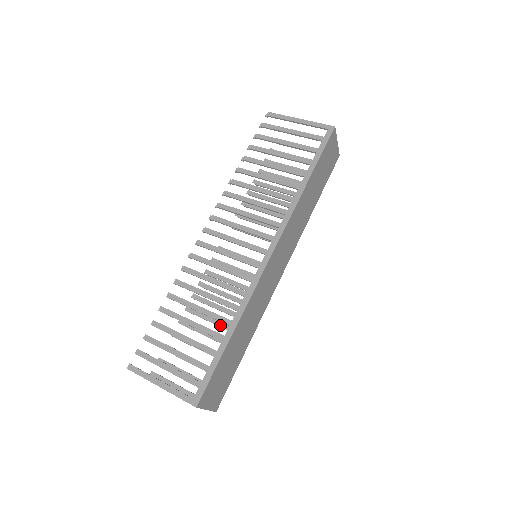
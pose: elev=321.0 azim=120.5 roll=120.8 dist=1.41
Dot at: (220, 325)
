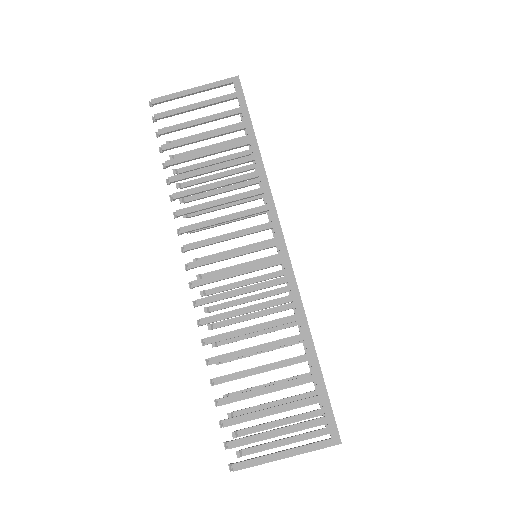
Dot at: (267, 350)
